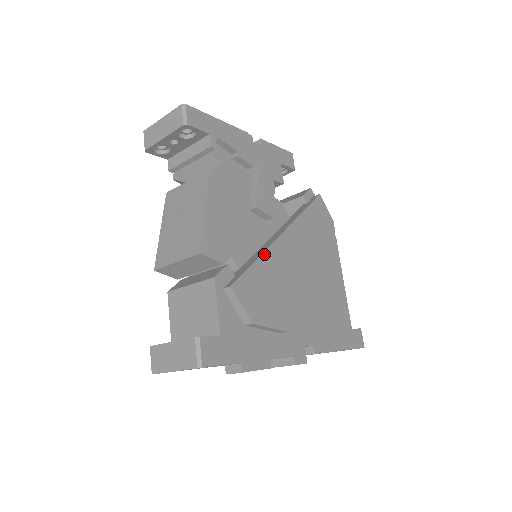
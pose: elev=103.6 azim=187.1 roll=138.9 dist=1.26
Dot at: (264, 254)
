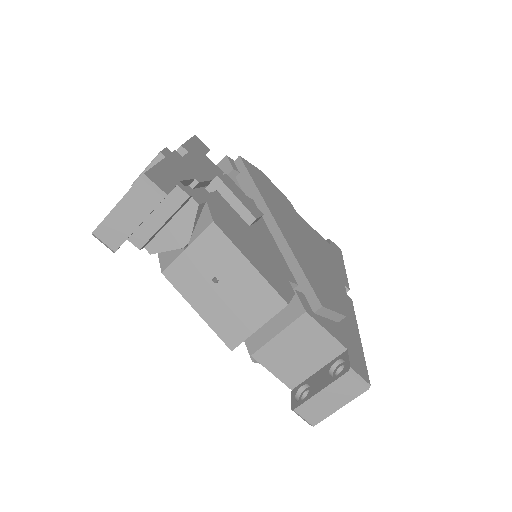
Dot at: (294, 253)
